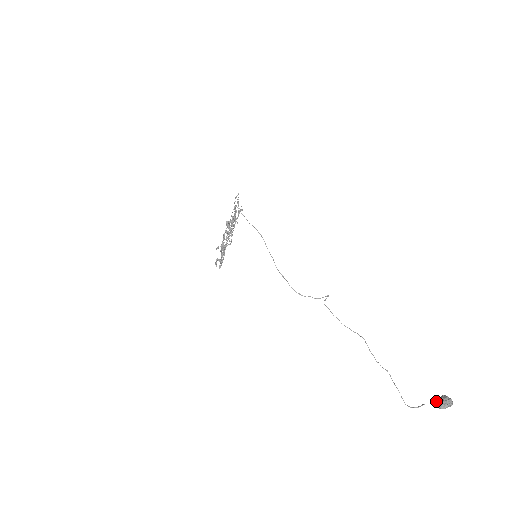
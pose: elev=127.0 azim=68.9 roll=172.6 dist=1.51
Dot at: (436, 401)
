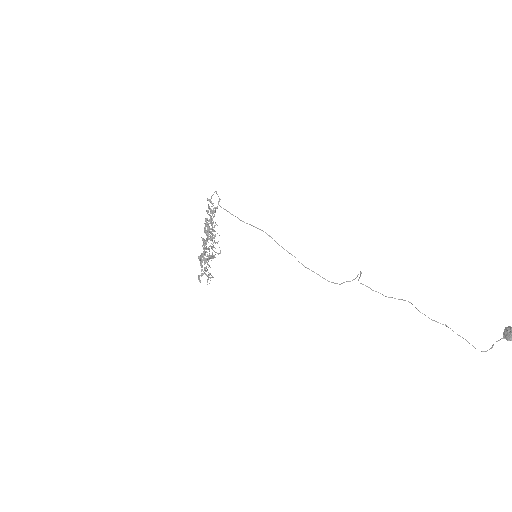
Dot at: (503, 335)
